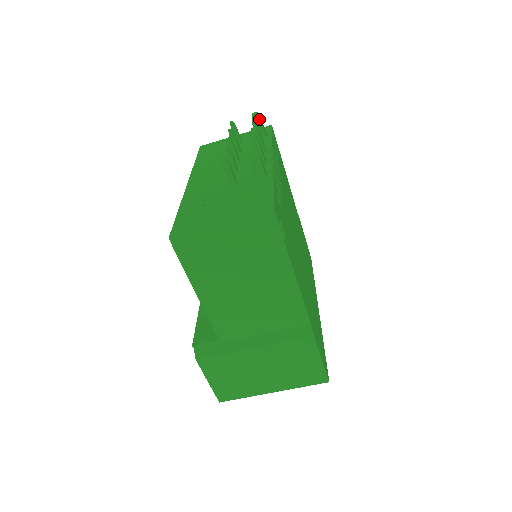
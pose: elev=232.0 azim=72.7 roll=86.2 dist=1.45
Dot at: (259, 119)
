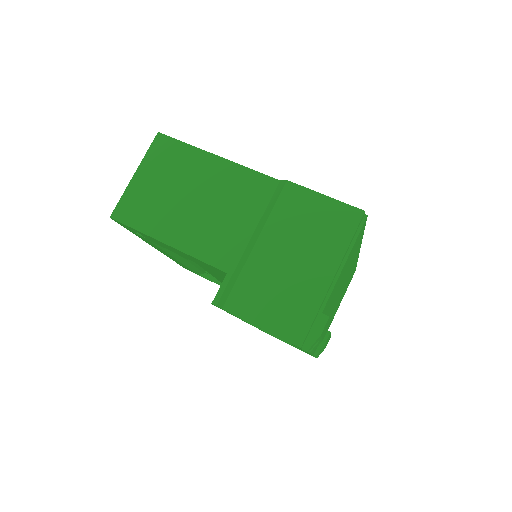
Dot at: occluded
